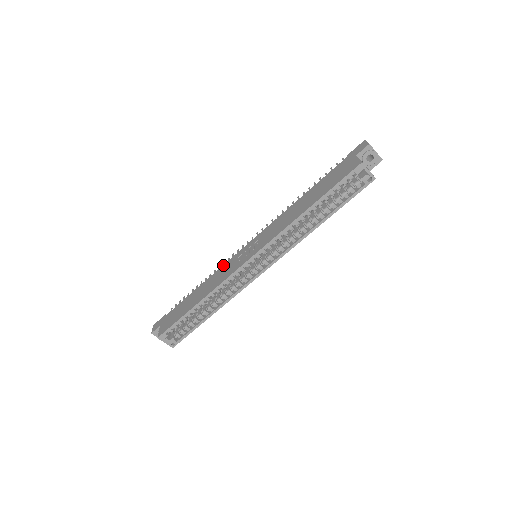
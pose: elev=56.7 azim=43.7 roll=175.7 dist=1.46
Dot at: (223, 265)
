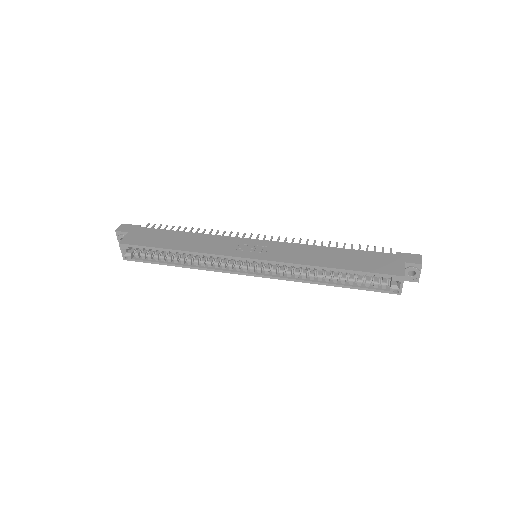
Dot at: (223, 236)
